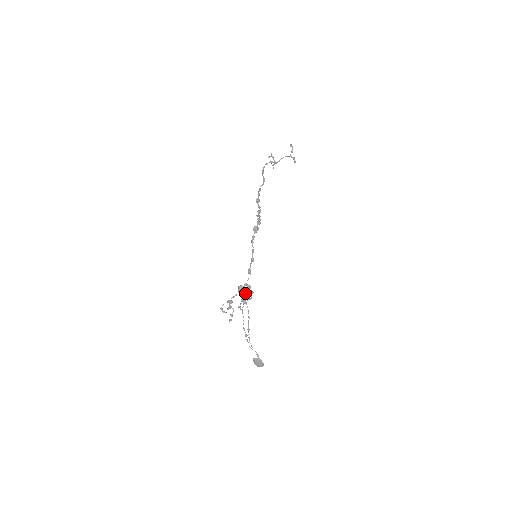
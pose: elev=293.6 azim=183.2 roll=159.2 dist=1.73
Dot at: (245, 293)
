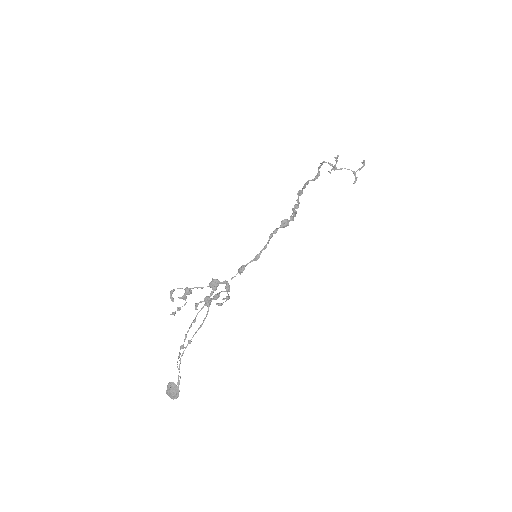
Dot at: (219, 293)
